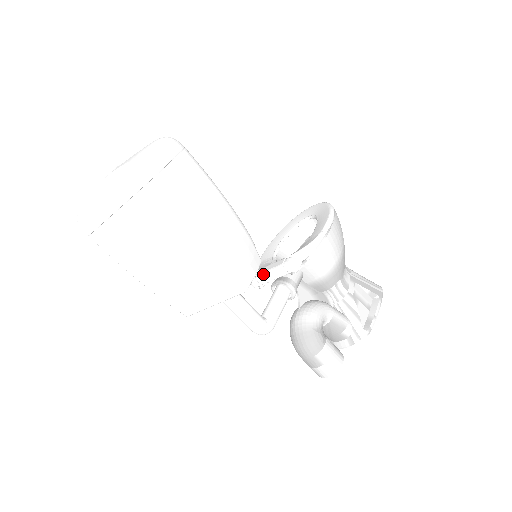
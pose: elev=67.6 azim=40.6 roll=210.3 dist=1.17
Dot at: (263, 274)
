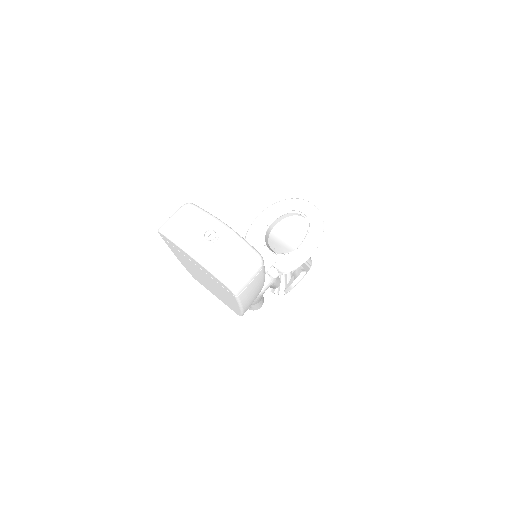
Dot at: occluded
